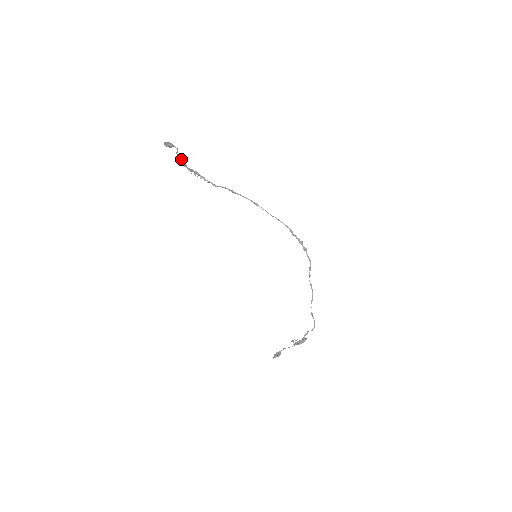
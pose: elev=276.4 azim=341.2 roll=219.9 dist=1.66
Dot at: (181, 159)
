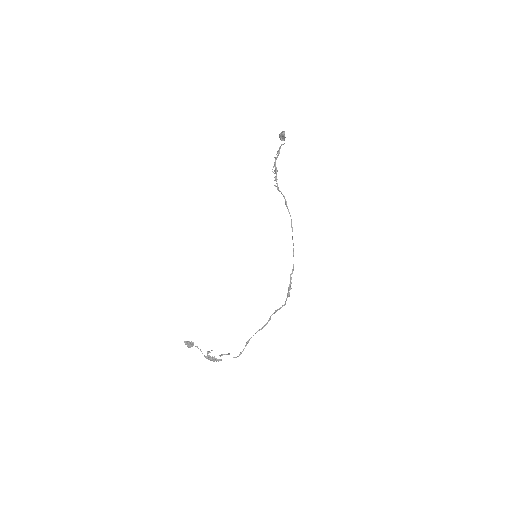
Dot at: (279, 151)
